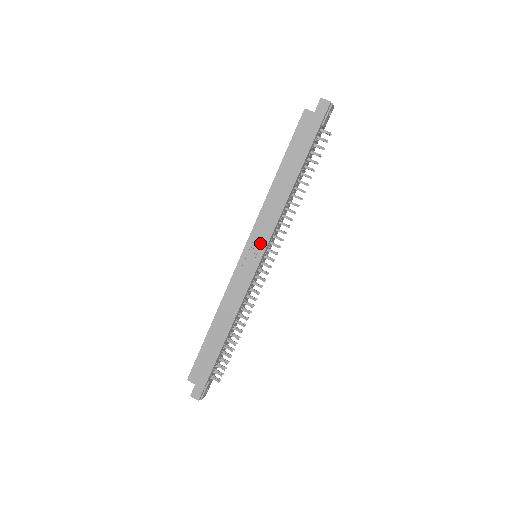
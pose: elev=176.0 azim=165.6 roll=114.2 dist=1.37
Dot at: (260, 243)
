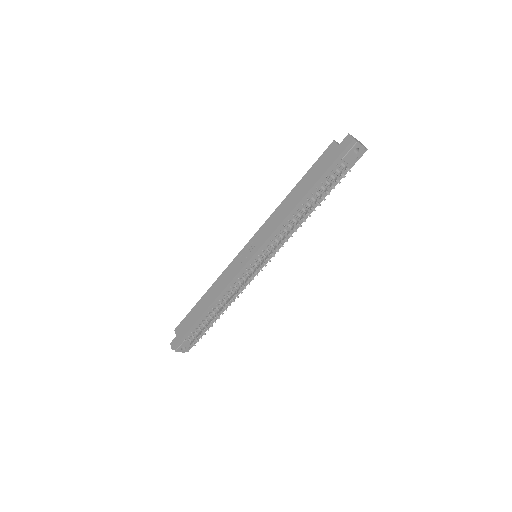
Dot at: (257, 244)
